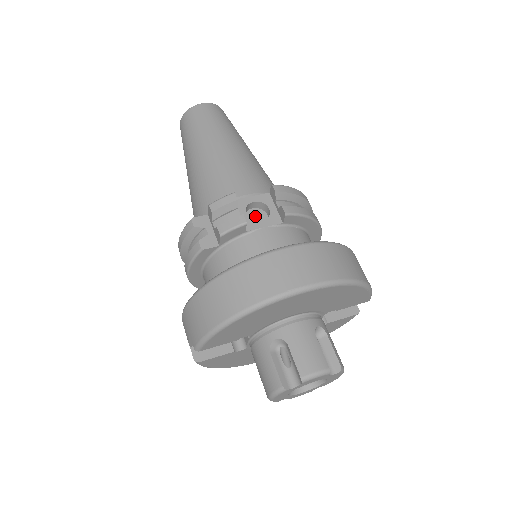
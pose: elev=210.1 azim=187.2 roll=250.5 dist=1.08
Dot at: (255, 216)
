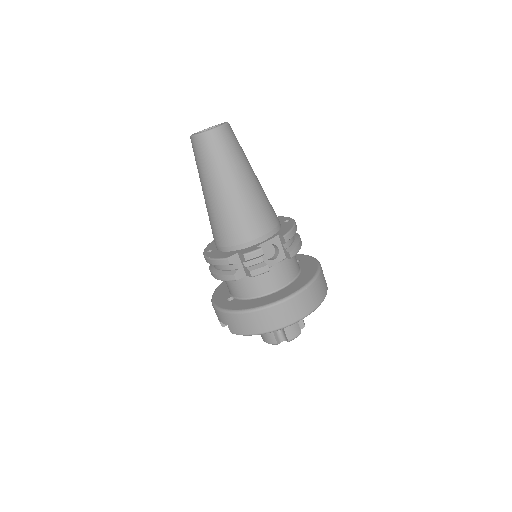
Dot at: (267, 250)
